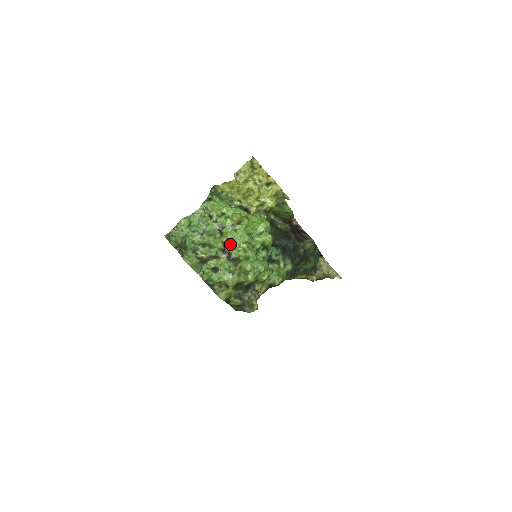
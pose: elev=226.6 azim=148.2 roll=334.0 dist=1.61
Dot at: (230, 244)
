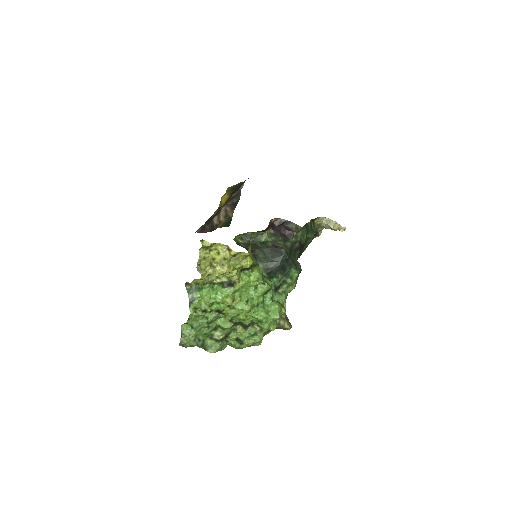
Dot at: (237, 318)
